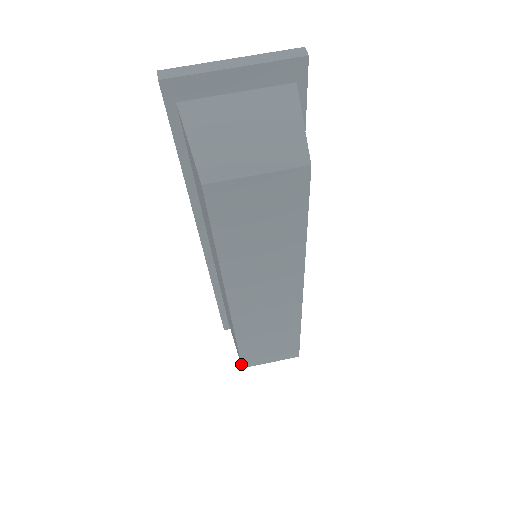
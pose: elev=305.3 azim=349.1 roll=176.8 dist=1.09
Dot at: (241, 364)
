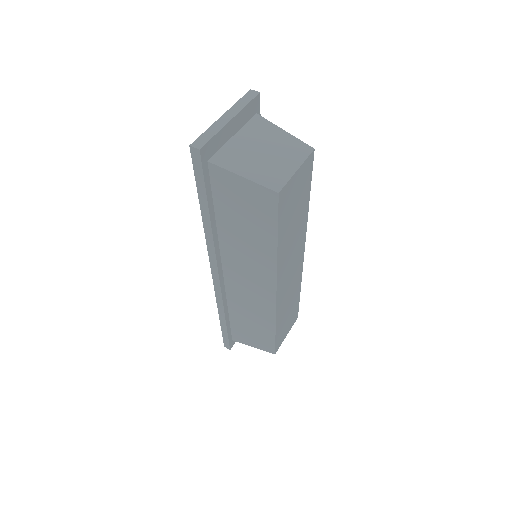
Dot at: (275, 350)
